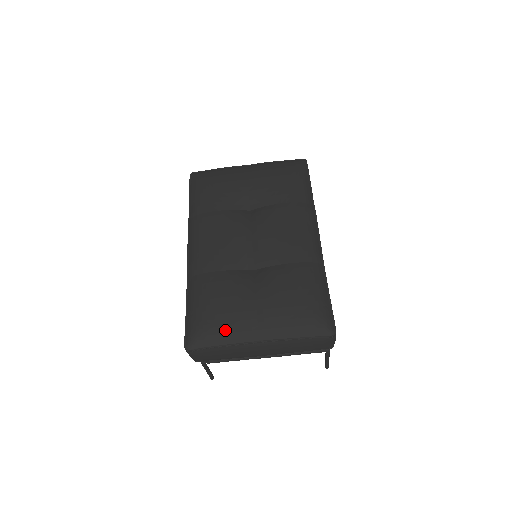
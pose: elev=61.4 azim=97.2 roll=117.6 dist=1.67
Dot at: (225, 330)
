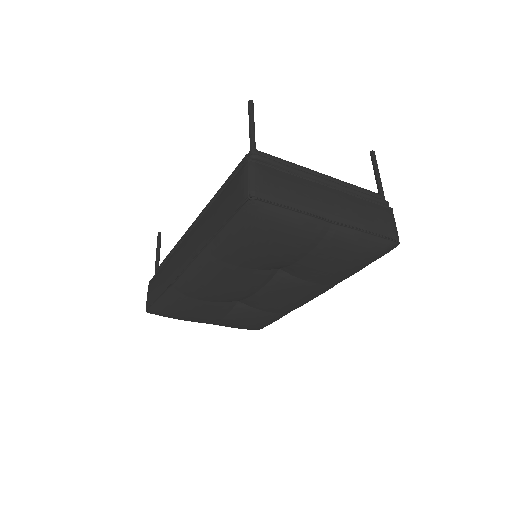
Dot at: occluded
